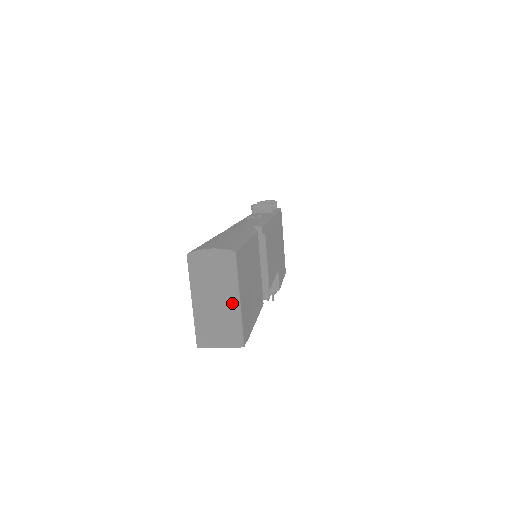
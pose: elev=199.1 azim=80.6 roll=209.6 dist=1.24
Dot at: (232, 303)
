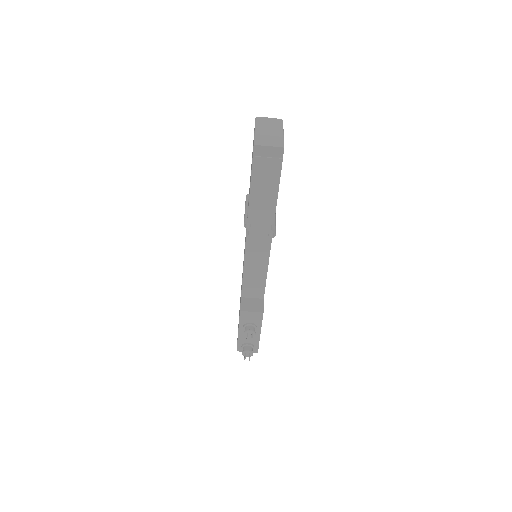
Dot at: (279, 133)
